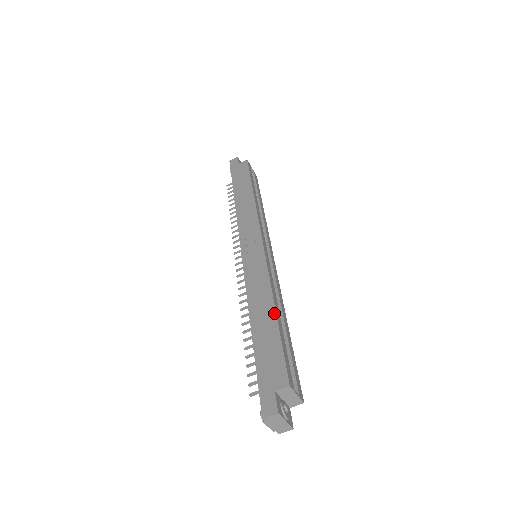
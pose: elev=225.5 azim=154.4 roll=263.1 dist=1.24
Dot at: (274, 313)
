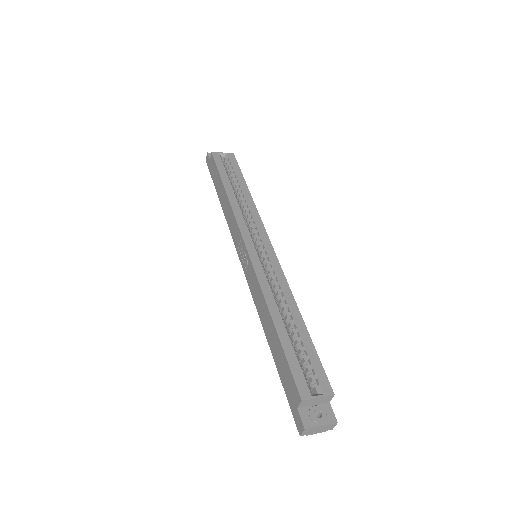
Dot at: (273, 326)
